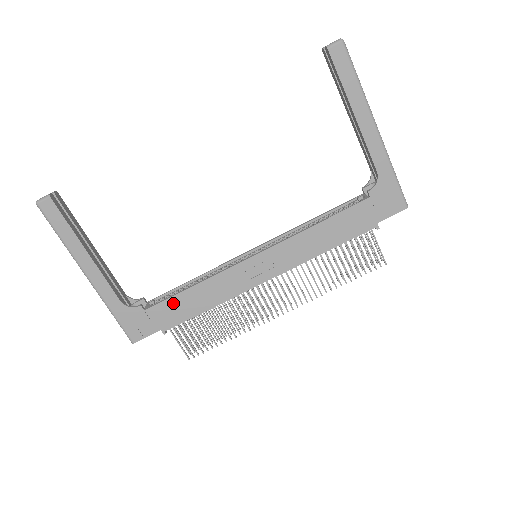
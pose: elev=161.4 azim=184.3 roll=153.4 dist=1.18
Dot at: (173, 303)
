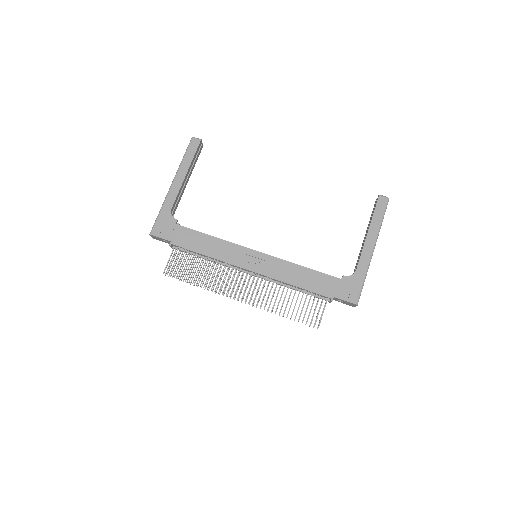
Dot at: (193, 234)
